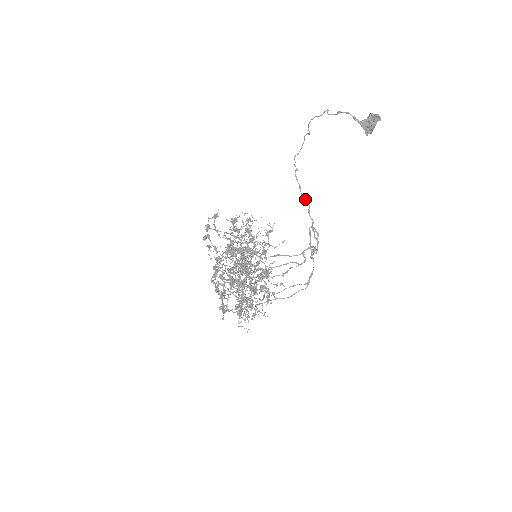
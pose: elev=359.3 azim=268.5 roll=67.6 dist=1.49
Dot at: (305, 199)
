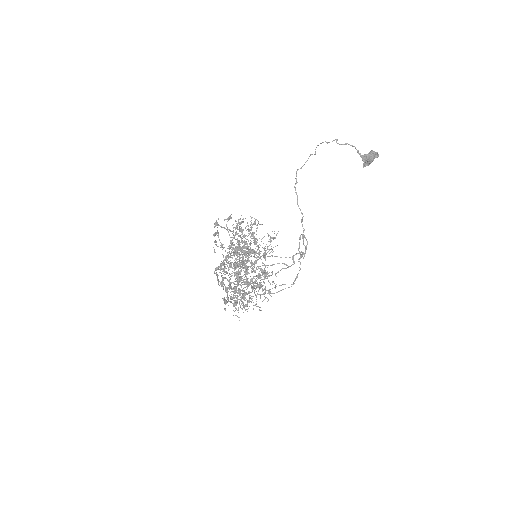
Dot at: (300, 209)
